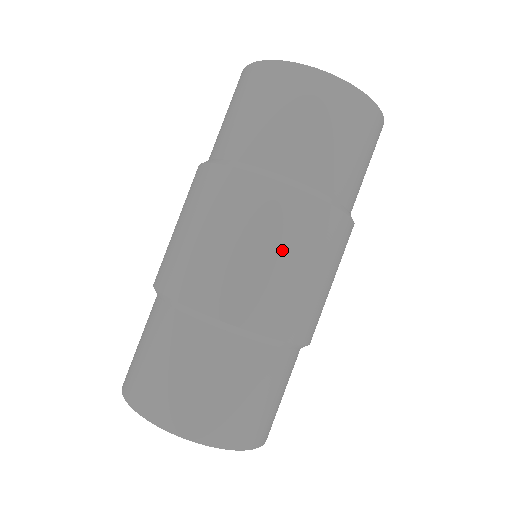
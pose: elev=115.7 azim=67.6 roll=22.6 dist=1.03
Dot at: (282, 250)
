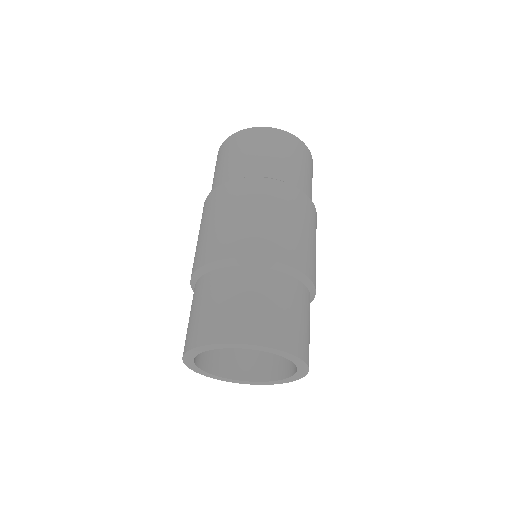
Dot at: (286, 215)
